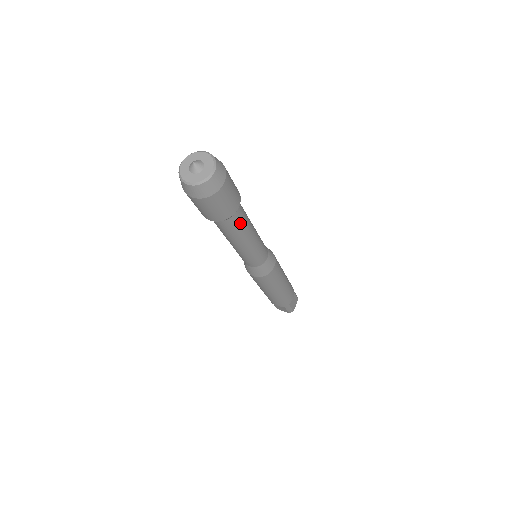
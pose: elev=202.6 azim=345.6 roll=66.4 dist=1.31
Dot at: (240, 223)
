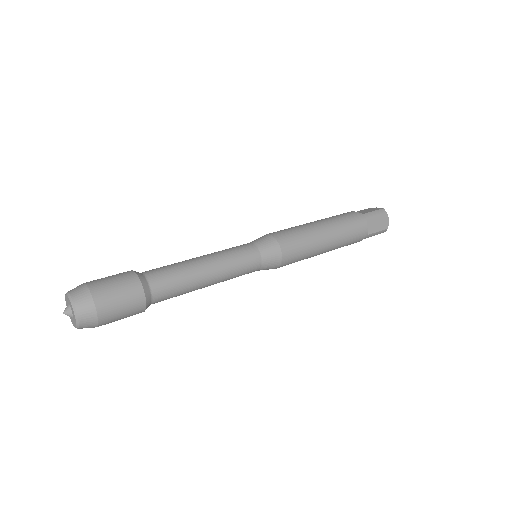
Dot at: (172, 290)
